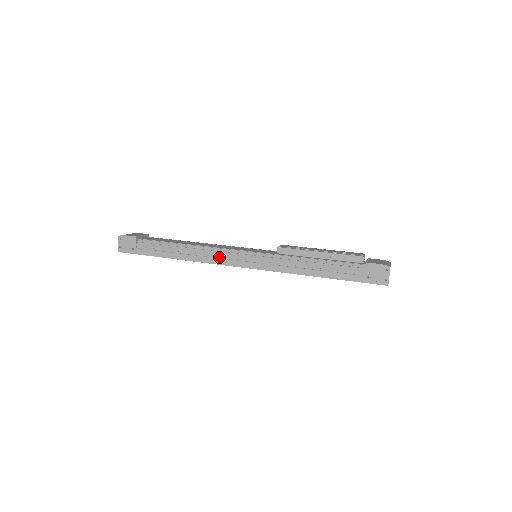
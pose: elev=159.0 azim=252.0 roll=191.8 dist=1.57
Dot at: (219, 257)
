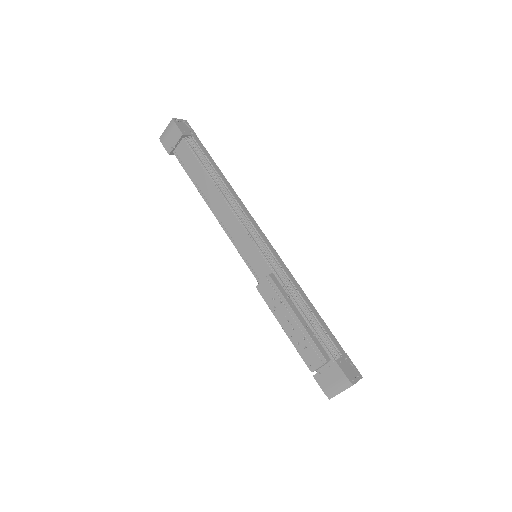
Dot at: occluded
